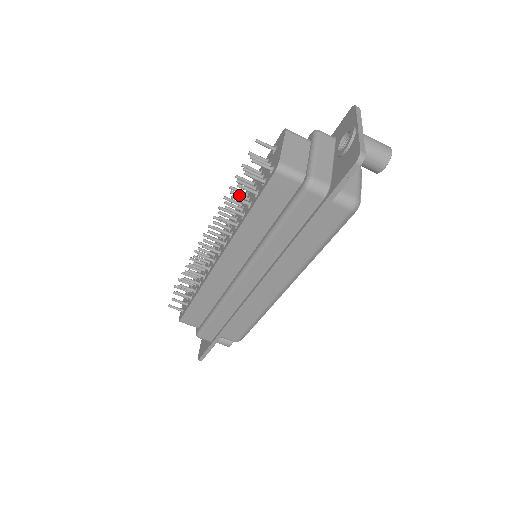
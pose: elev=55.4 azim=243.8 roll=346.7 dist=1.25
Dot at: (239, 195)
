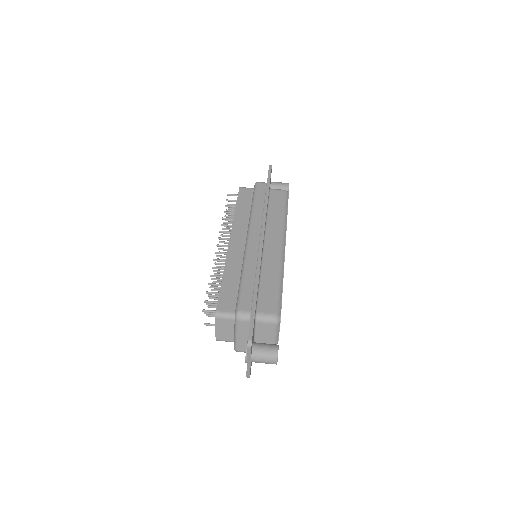
Dot at: (229, 222)
